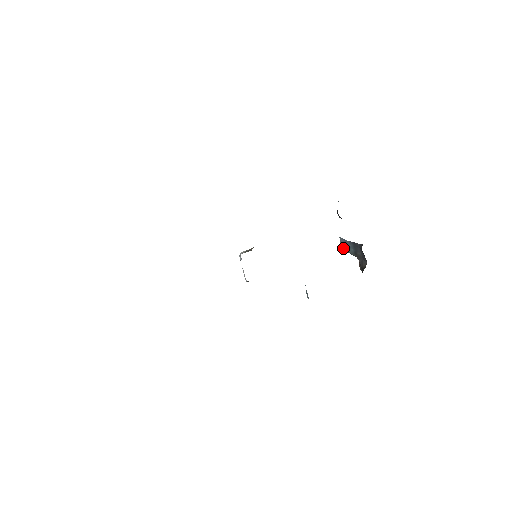
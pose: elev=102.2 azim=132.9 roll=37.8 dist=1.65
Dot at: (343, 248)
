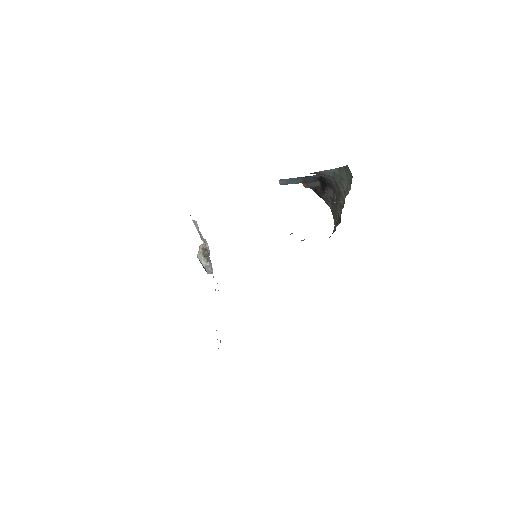
Dot at: (284, 184)
